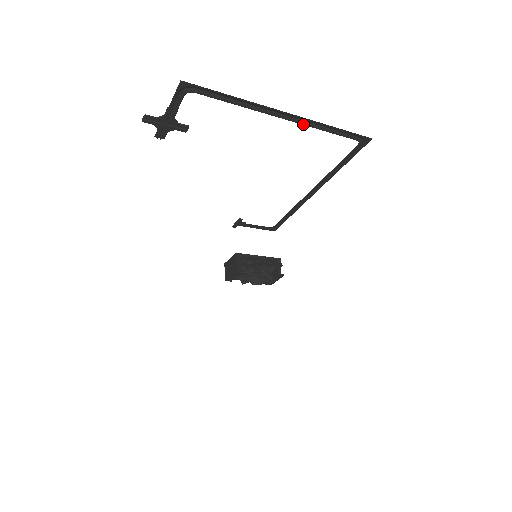
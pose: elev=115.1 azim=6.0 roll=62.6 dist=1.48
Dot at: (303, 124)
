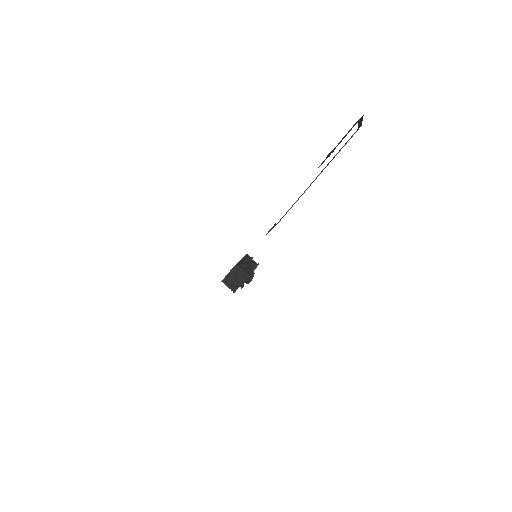
Dot at: occluded
